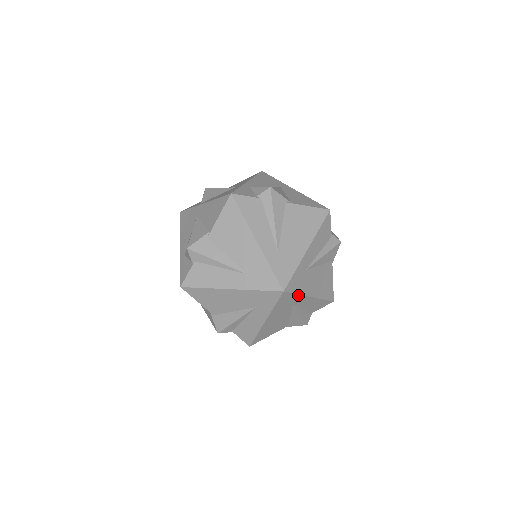
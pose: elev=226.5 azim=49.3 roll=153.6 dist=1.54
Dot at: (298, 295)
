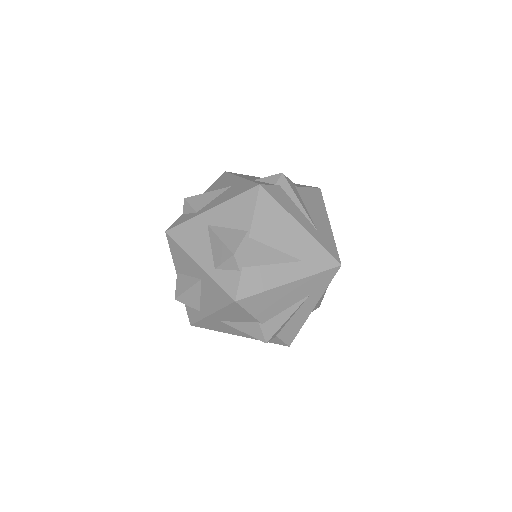
Dot at: occluded
